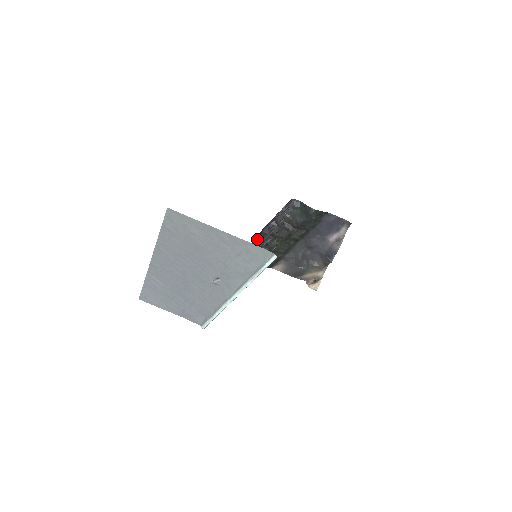
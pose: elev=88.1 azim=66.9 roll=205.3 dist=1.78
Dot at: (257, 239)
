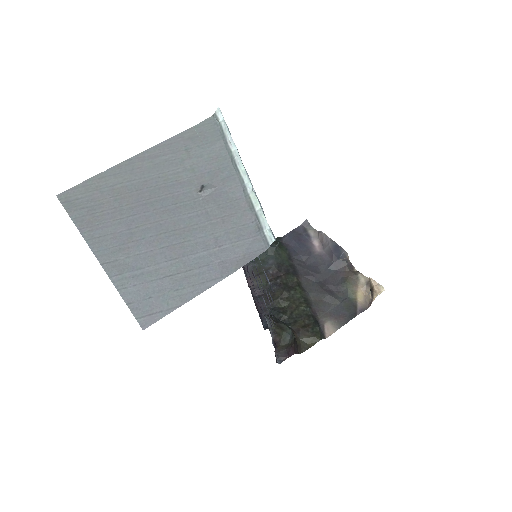
Dot at: occluded
